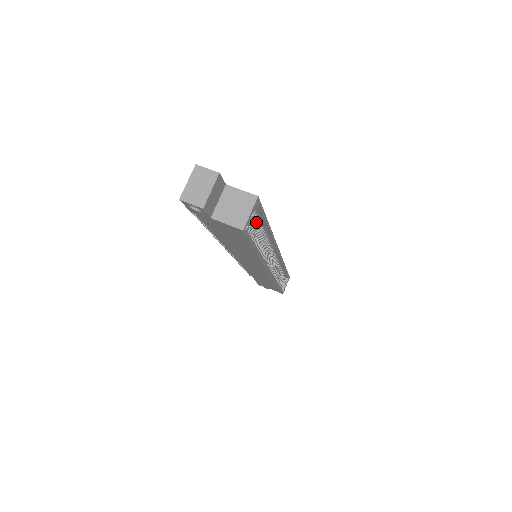
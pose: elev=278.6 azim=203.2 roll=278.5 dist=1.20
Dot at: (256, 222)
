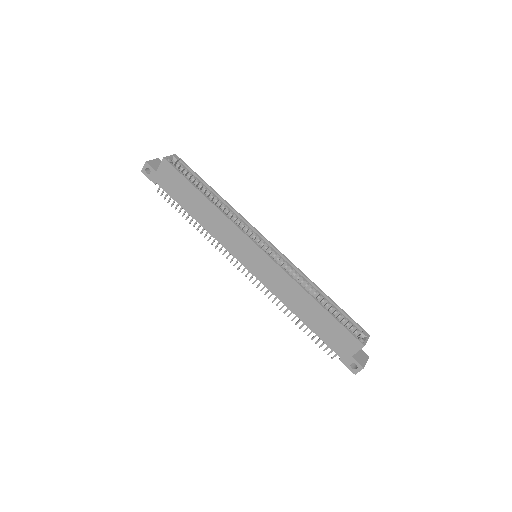
Dot at: (193, 179)
